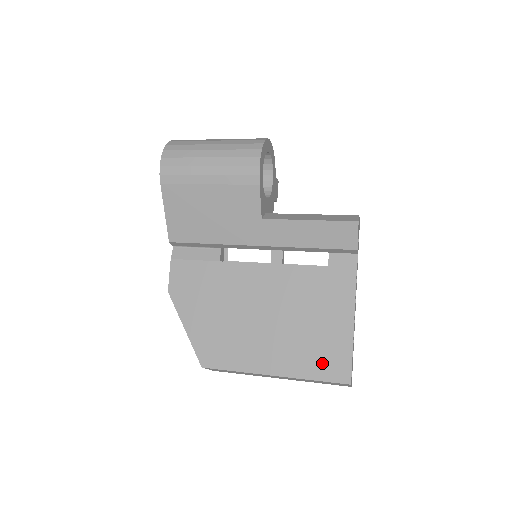
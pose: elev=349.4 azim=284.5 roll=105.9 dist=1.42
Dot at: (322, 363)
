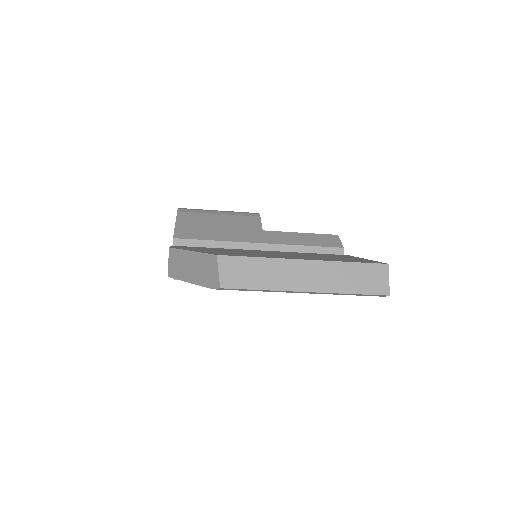
Dot at: (351, 260)
